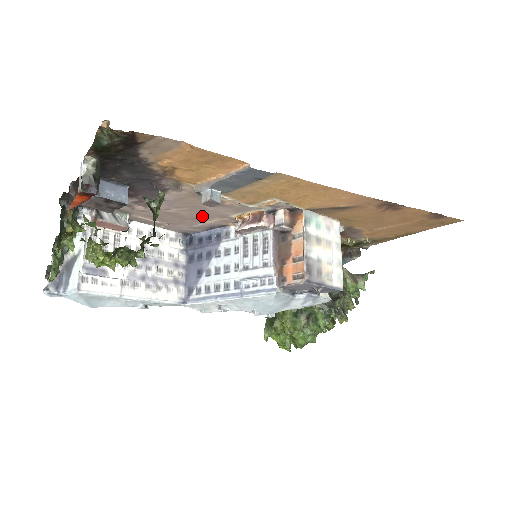
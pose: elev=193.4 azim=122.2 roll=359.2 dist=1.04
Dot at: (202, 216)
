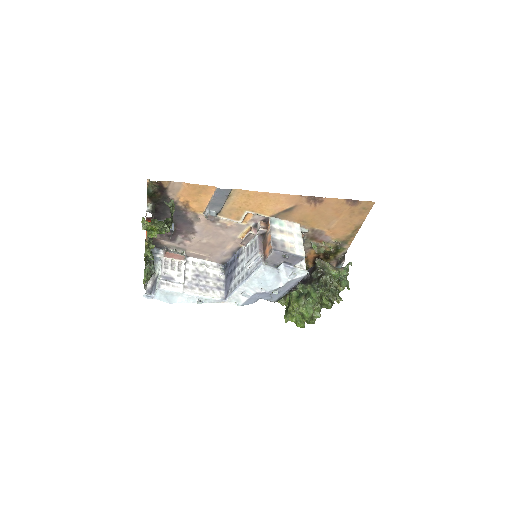
Dot at: (223, 242)
